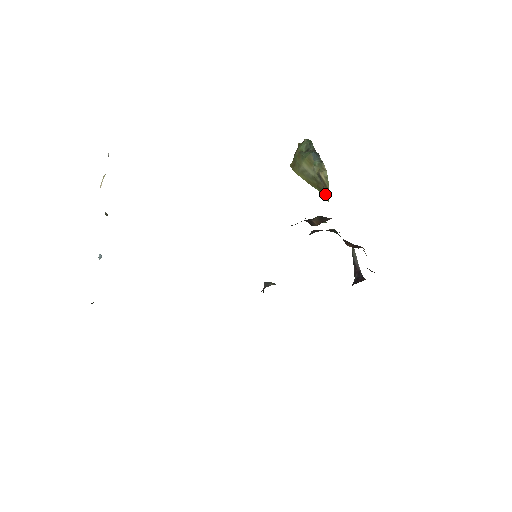
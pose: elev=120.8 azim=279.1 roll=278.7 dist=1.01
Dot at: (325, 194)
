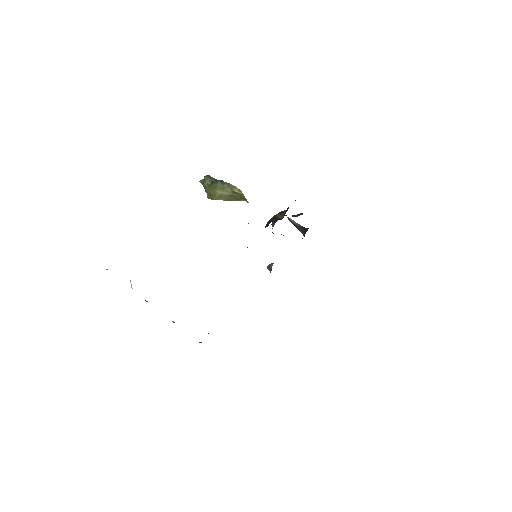
Dot at: (244, 200)
